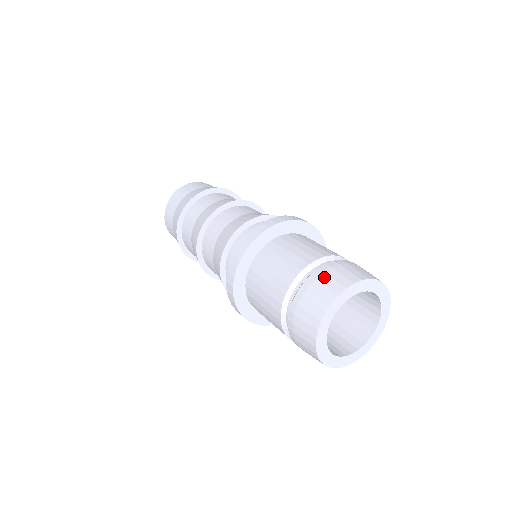
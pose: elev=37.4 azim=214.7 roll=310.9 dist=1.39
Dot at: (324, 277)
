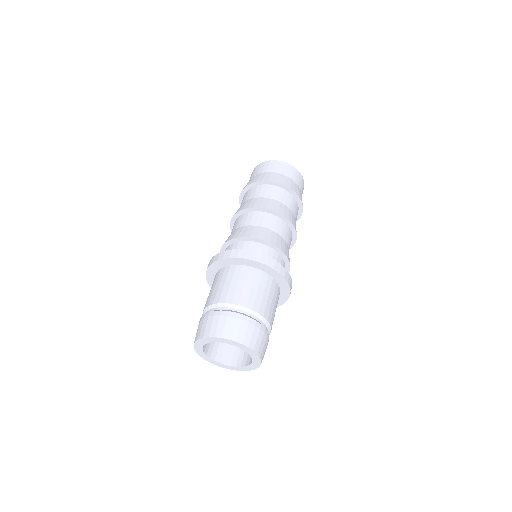
Dot at: (231, 321)
